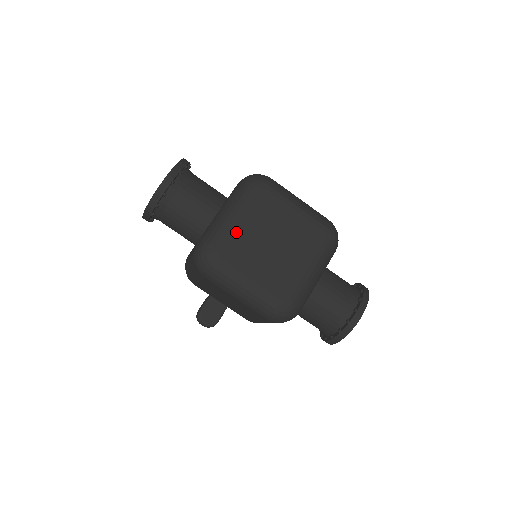
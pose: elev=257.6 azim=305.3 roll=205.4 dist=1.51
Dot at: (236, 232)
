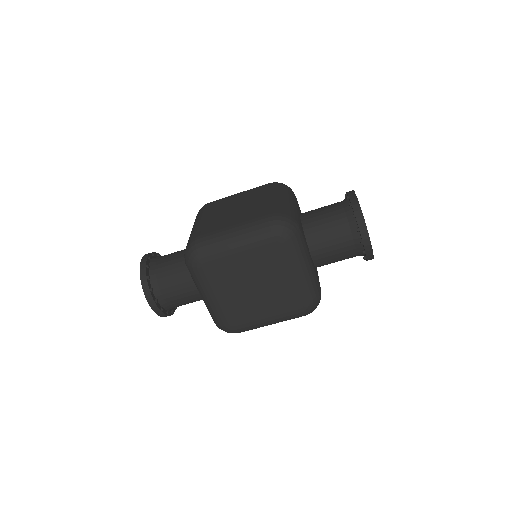
Dot at: (224, 305)
